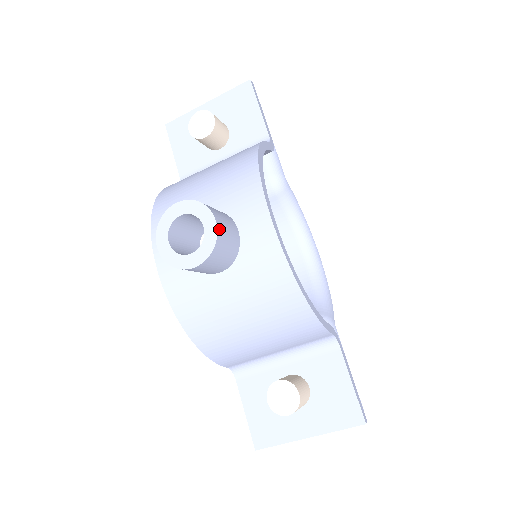
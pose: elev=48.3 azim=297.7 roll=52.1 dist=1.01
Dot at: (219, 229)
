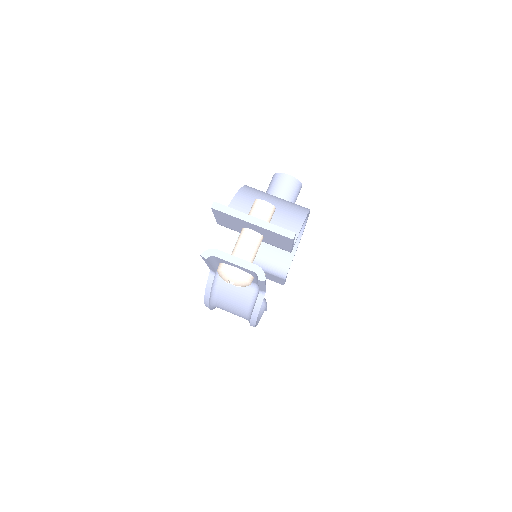
Dot at: (301, 186)
